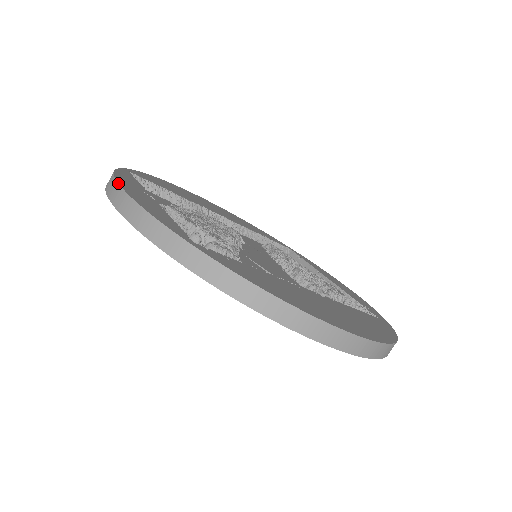
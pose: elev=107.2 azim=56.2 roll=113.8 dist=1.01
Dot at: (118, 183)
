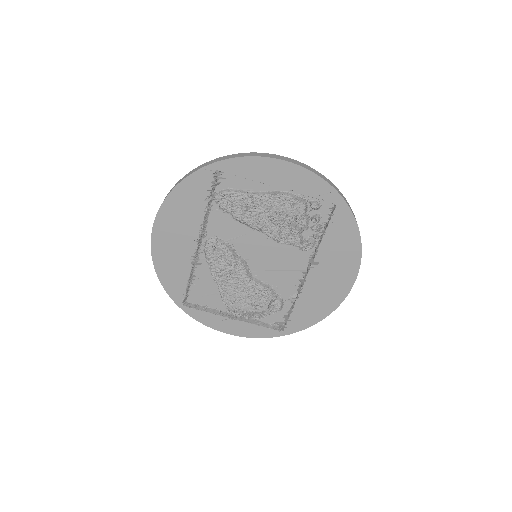
Dot at: occluded
